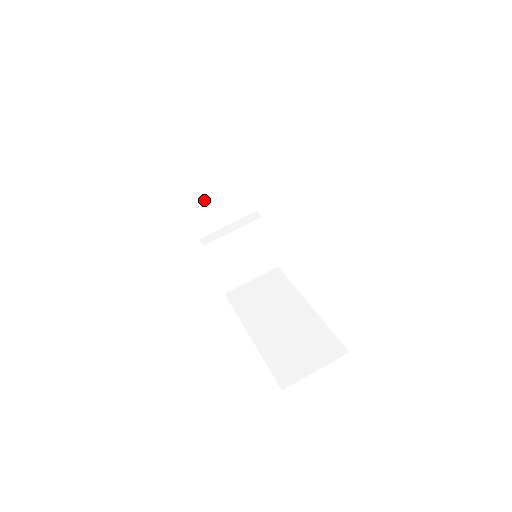
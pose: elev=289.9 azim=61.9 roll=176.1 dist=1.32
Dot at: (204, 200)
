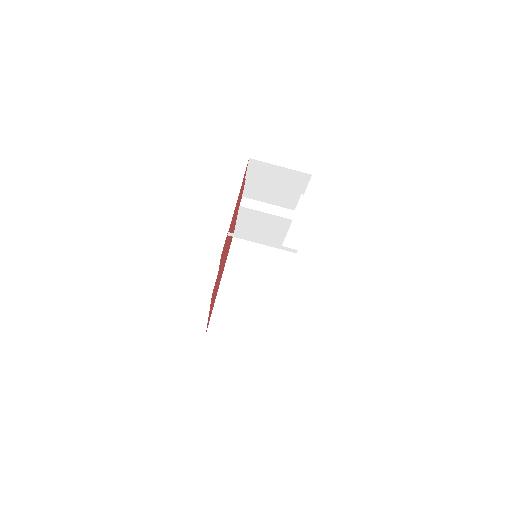
Dot at: occluded
